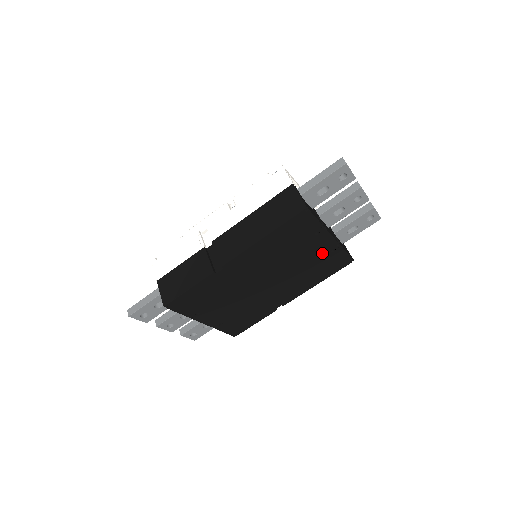
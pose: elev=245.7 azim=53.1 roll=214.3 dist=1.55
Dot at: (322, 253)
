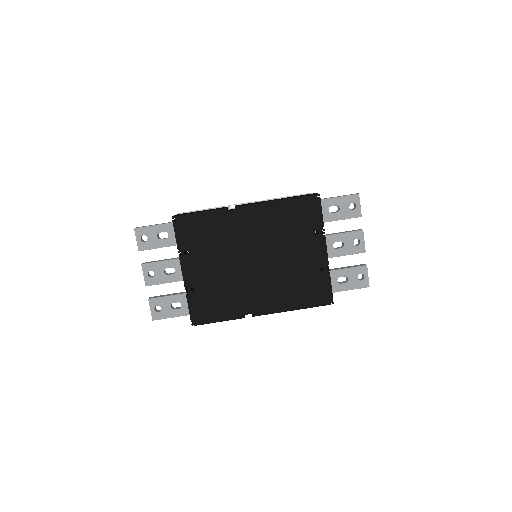
Dot at: (312, 265)
